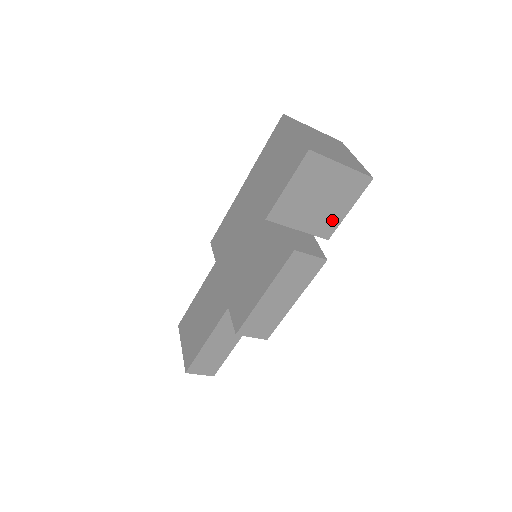
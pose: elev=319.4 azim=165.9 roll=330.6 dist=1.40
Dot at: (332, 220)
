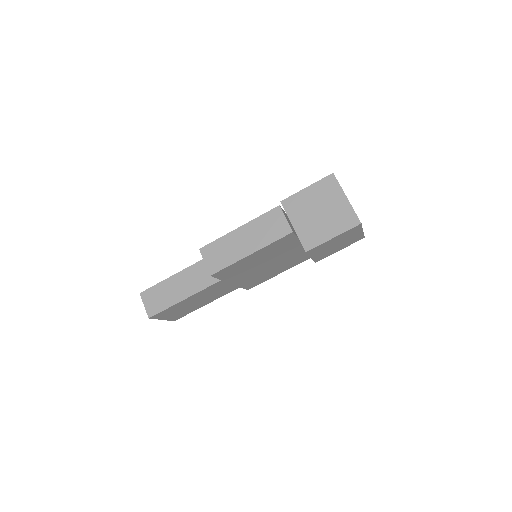
Dot at: (318, 237)
